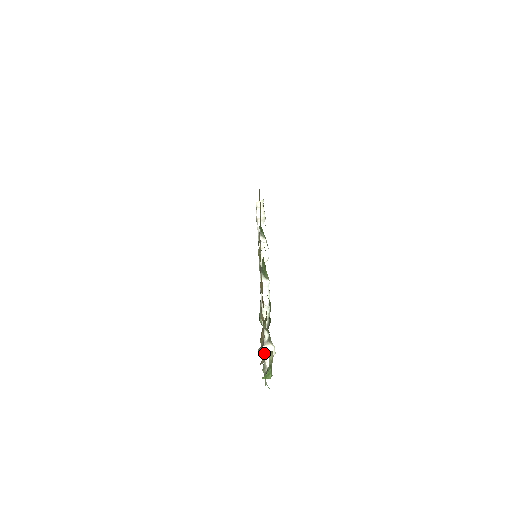
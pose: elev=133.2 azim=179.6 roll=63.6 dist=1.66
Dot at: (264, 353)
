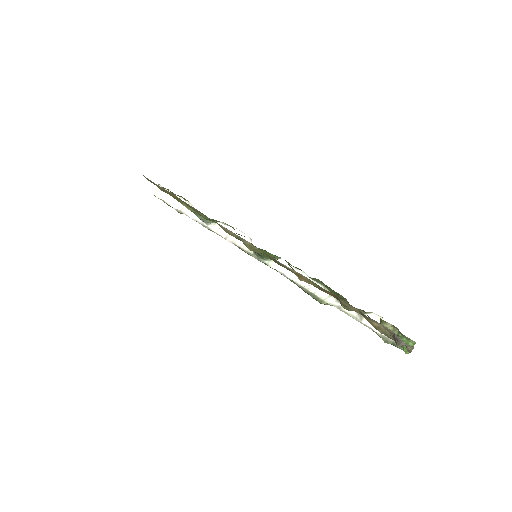
Dot at: (370, 328)
